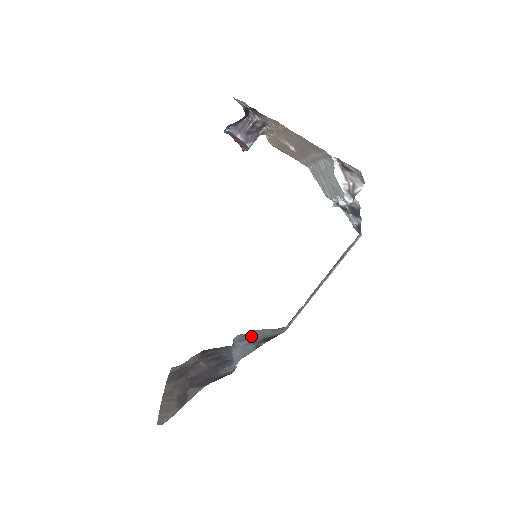
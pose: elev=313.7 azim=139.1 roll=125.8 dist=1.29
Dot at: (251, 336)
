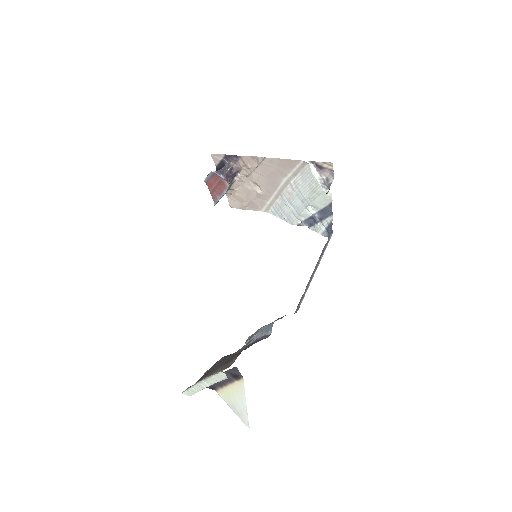
Dot at: occluded
